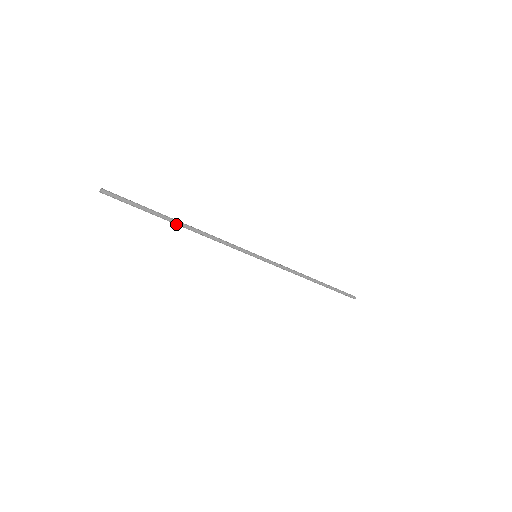
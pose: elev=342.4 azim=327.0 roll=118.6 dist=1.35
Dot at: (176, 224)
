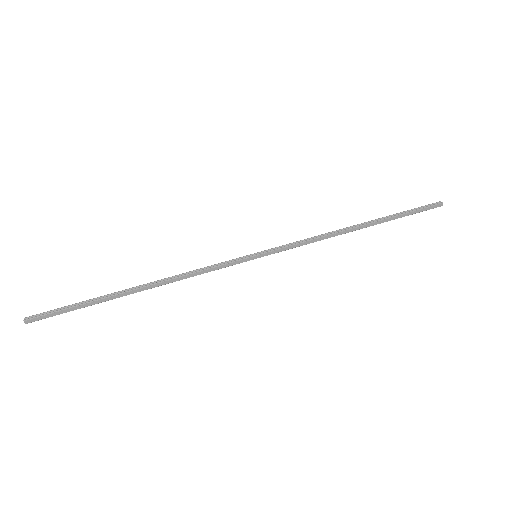
Dot at: occluded
